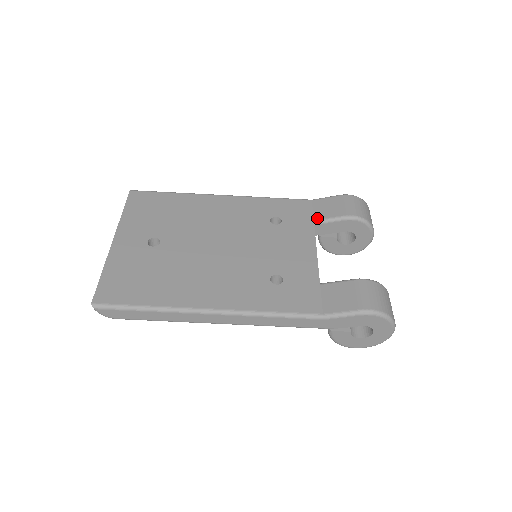
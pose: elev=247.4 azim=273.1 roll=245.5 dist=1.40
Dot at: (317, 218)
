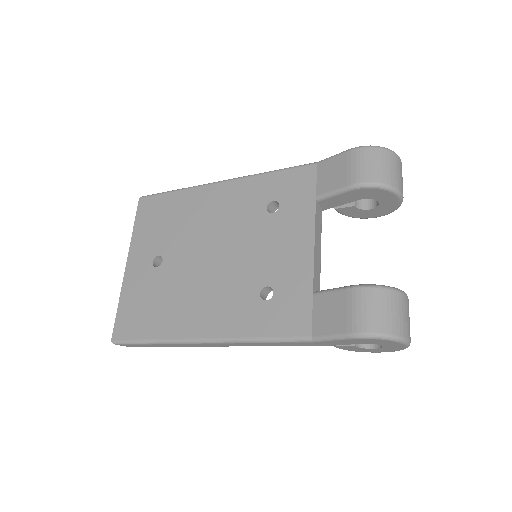
Dot at: (319, 192)
